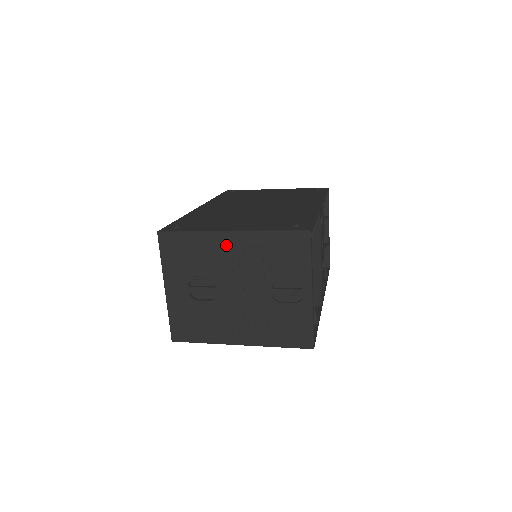
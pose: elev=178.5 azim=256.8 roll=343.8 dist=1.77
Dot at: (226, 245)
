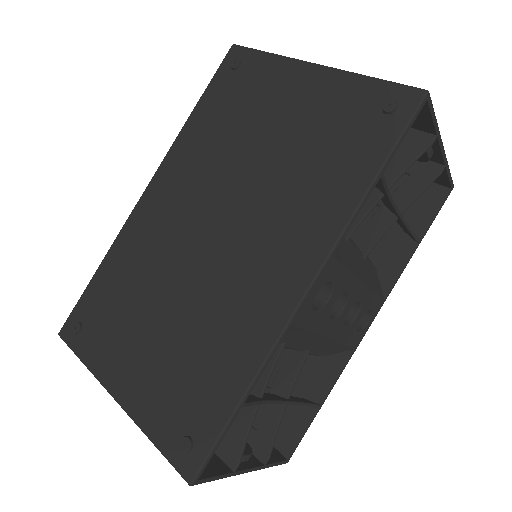
Dot at: occluded
